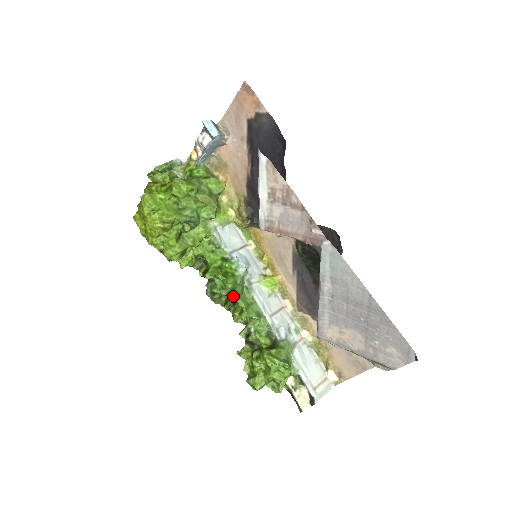
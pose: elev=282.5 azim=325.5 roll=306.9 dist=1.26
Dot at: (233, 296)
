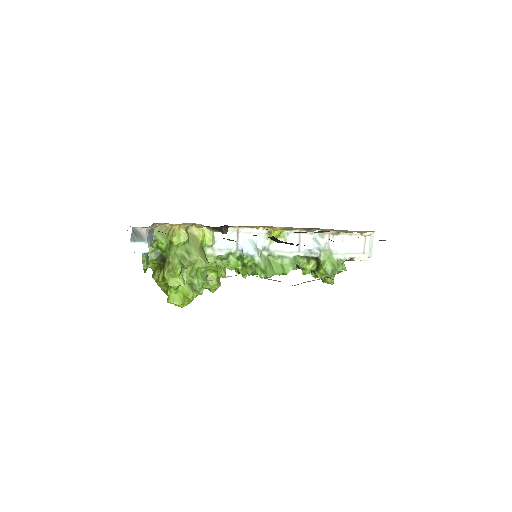
Dot at: occluded
